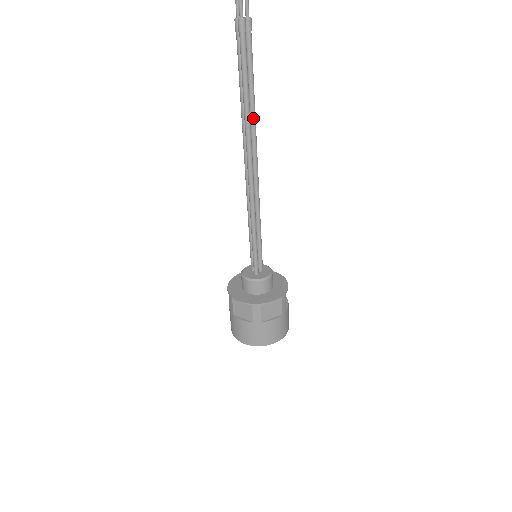
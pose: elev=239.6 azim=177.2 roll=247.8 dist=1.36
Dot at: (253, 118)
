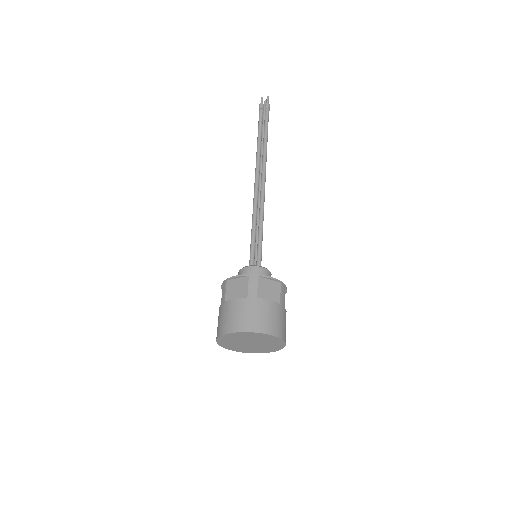
Dot at: (263, 150)
